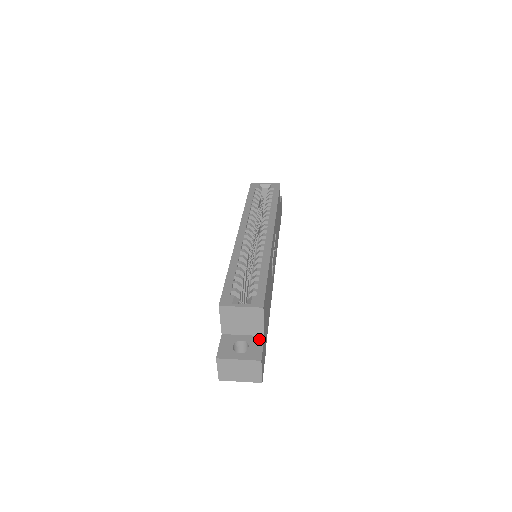
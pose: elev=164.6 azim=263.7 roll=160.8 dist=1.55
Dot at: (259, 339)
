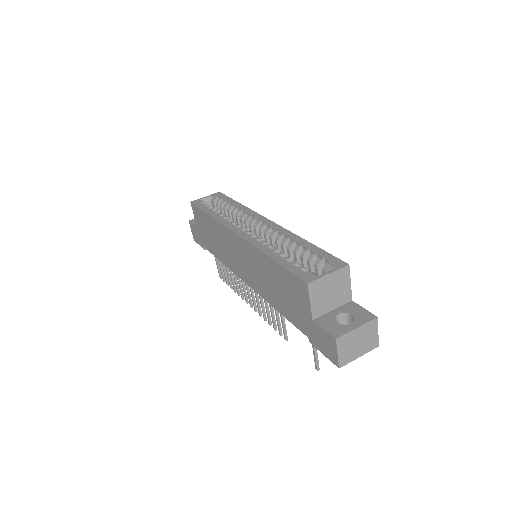
Dot at: (351, 305)
